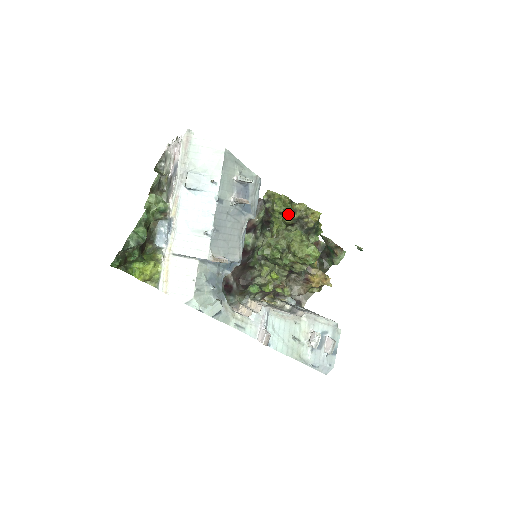
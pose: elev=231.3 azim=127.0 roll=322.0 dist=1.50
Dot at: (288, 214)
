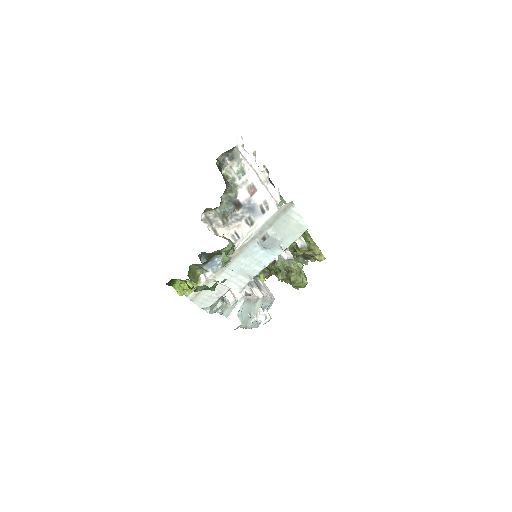
Dot at: (304, 250)
